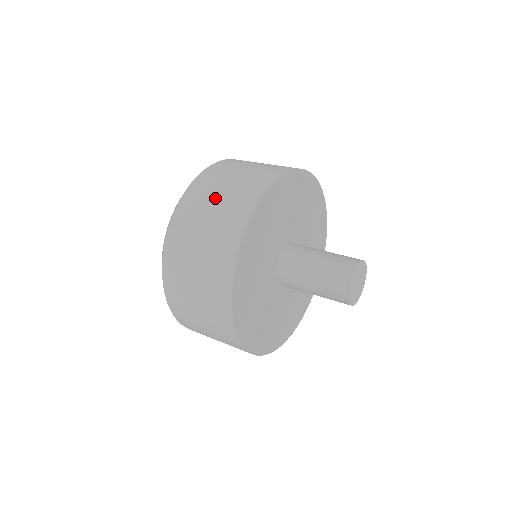
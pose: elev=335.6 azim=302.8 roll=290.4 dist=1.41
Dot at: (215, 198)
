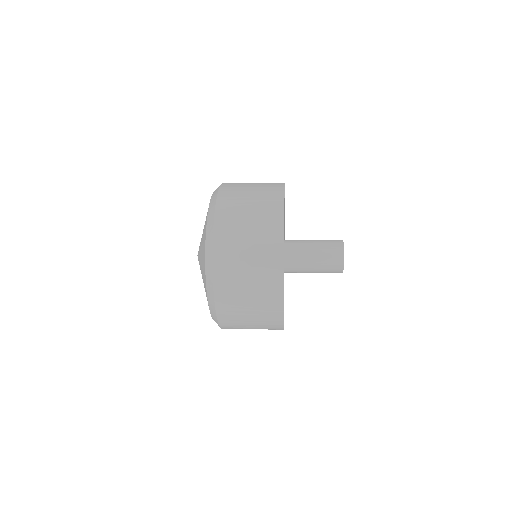
Dot at: (248, 191)
